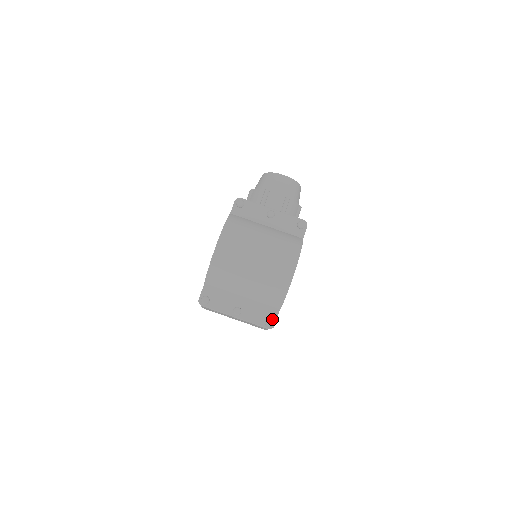
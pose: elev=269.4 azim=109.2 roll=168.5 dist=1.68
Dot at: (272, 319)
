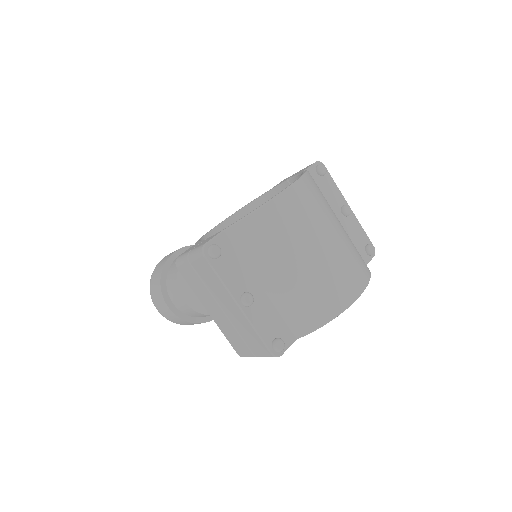
Dot at: (284, 343)
